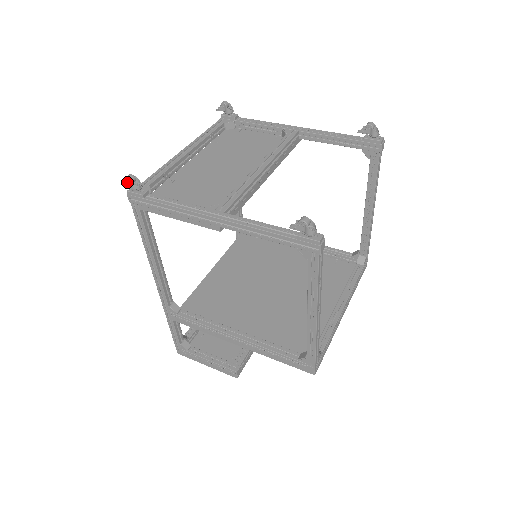
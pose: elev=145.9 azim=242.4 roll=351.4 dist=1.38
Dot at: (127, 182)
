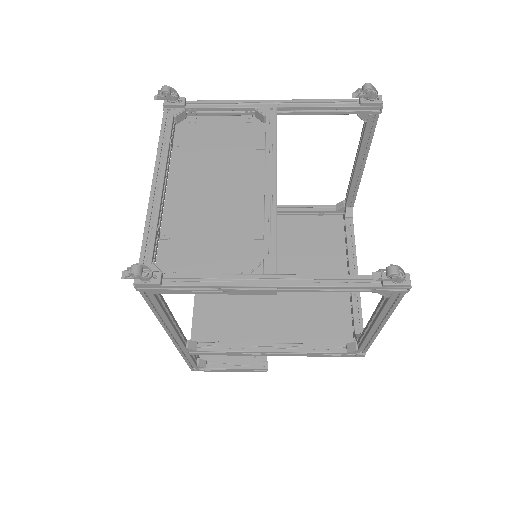
Dot at: (135, 277)
